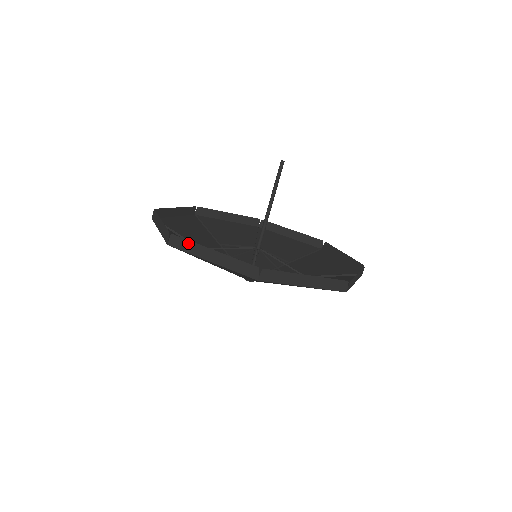
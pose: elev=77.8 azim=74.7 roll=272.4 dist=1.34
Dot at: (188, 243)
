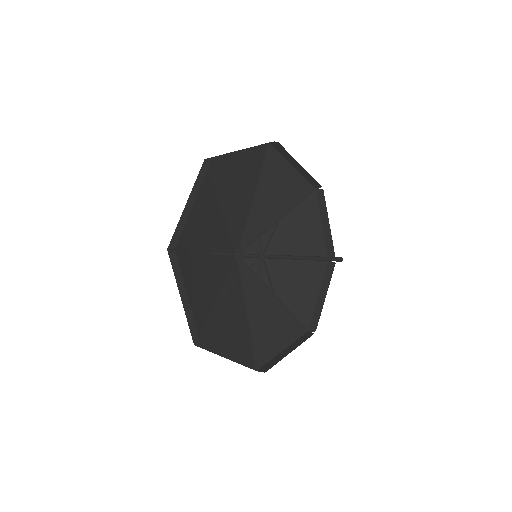
Dot at: (179, 272)
